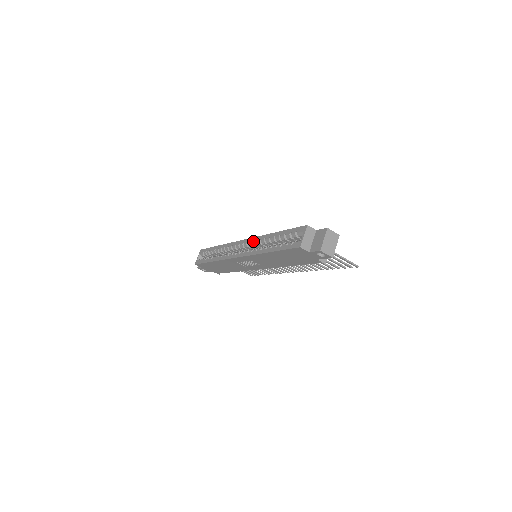
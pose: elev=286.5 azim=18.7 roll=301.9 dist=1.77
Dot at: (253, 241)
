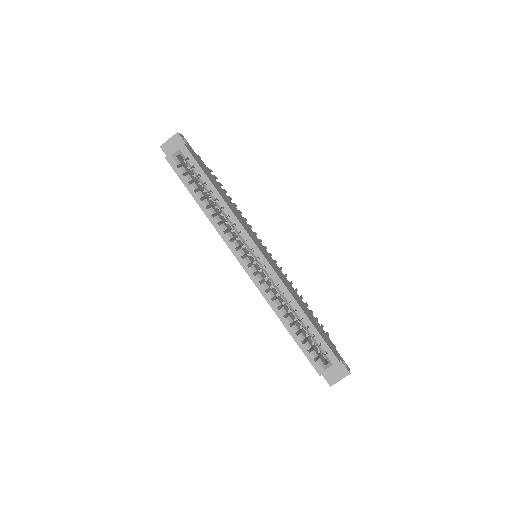
Dot at: (274, 279)
